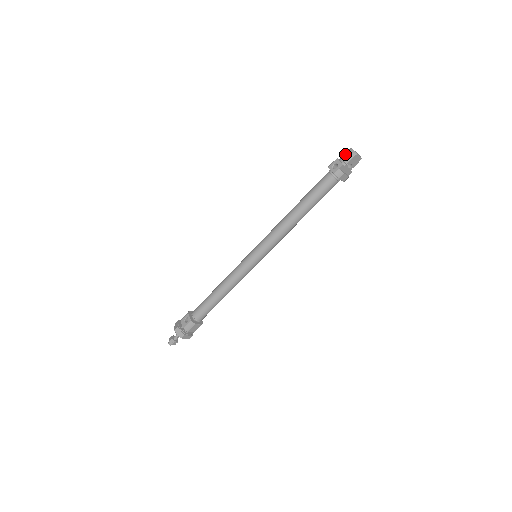
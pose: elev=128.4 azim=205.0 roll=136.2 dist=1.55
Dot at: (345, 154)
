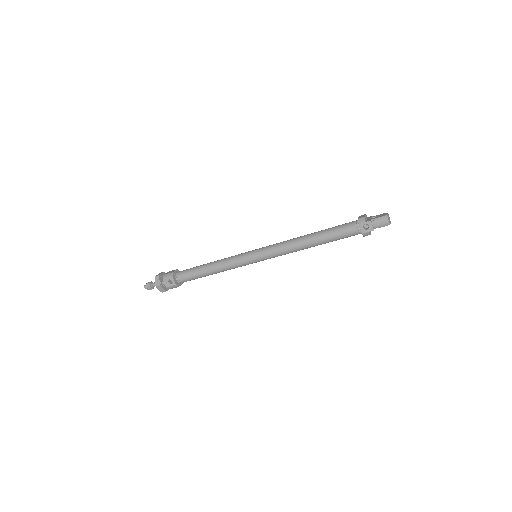
Dot at: (379, 219)
